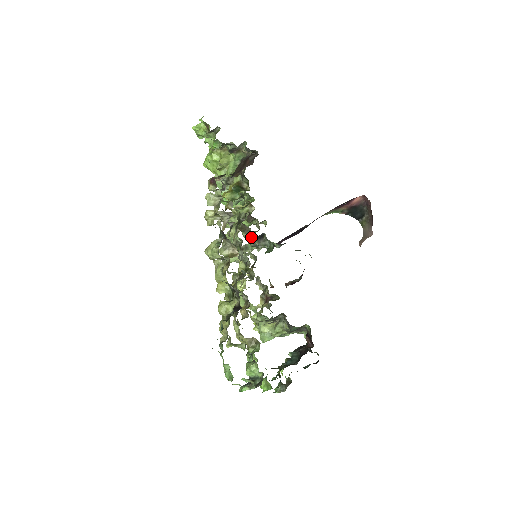
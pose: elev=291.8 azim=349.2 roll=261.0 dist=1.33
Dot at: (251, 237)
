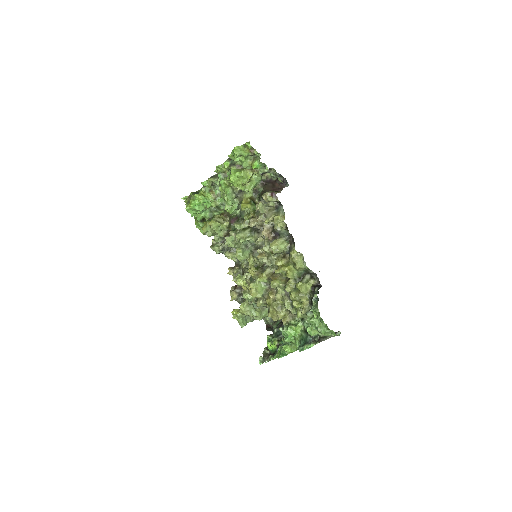
Dot at: occluded
